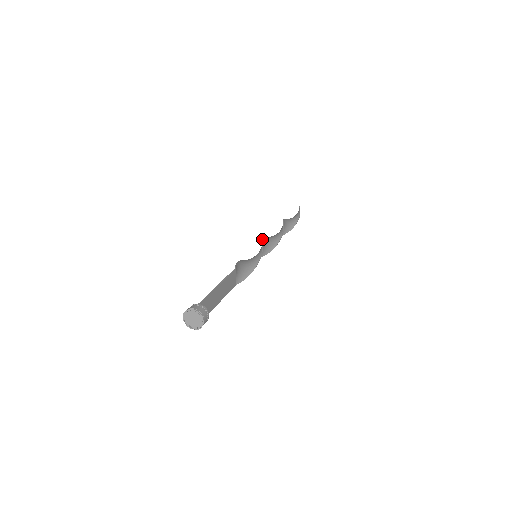
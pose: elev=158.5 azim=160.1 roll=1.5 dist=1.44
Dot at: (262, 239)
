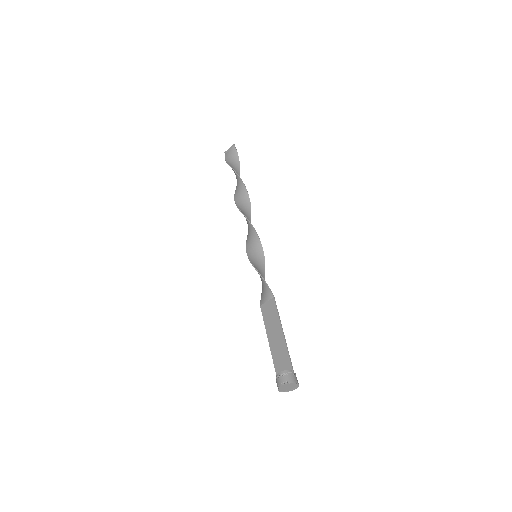
Dot at: (254, 229)
